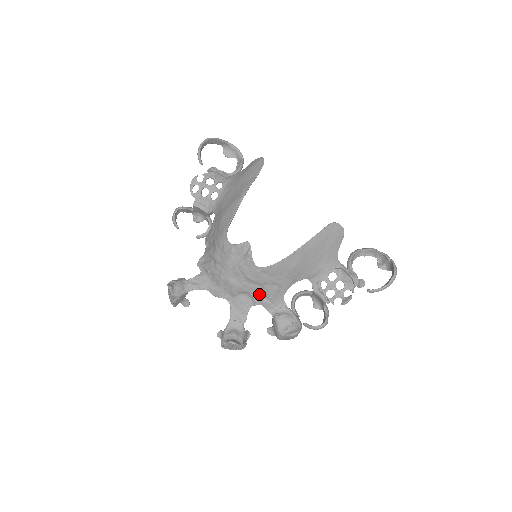
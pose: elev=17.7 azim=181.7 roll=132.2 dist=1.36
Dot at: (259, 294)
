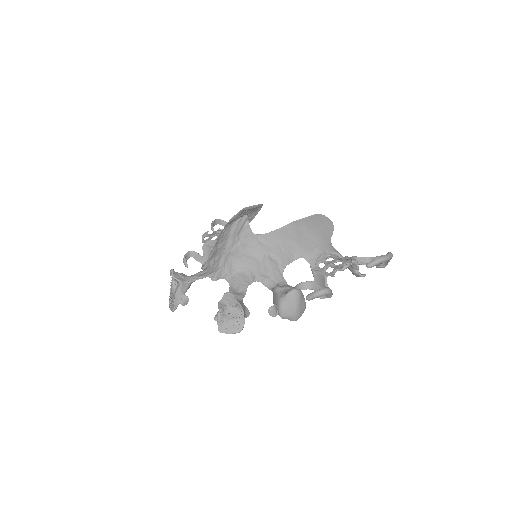
Dot at: (258, 268)
